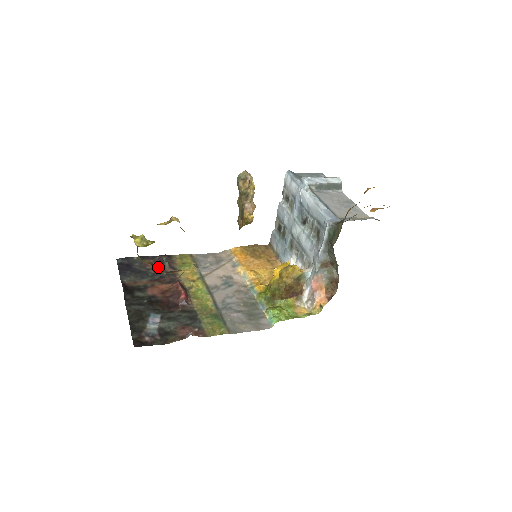
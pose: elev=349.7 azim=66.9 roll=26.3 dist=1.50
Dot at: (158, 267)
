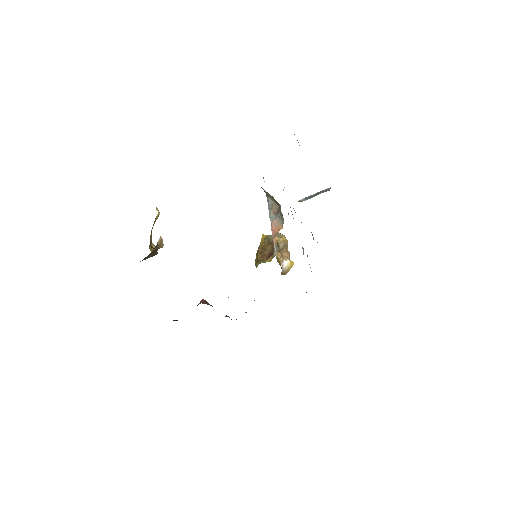
Dot at: occluded
